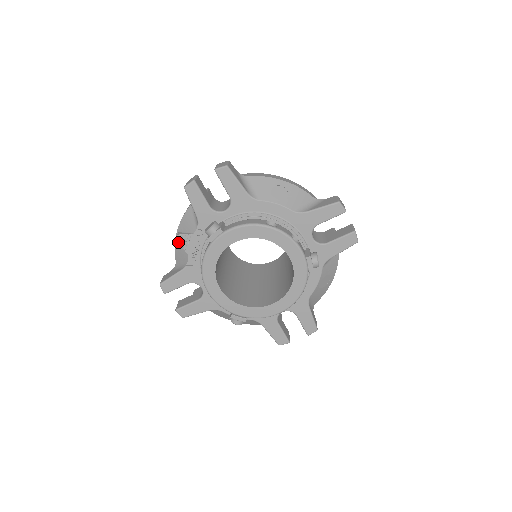
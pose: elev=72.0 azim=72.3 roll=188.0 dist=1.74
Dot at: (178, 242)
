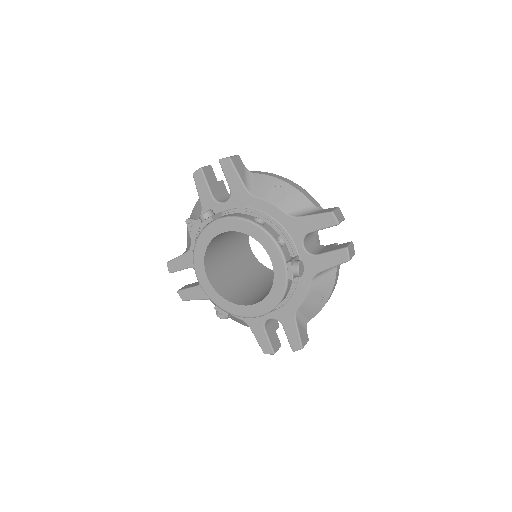
Dot at: occluded
